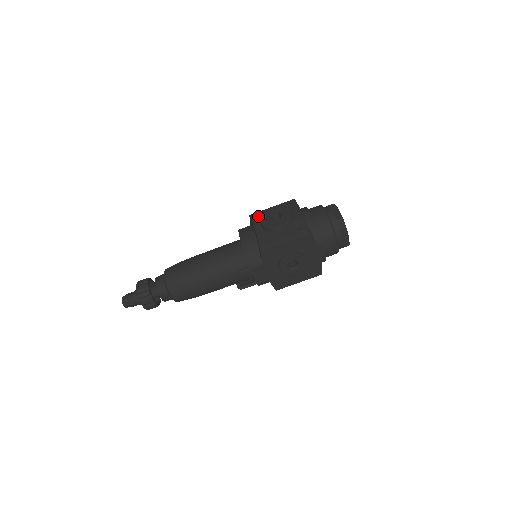
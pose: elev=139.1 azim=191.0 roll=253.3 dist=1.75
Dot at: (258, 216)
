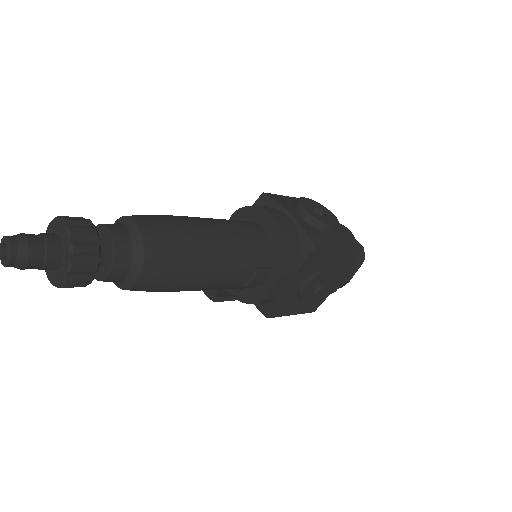
Dot at: (281, 199)
